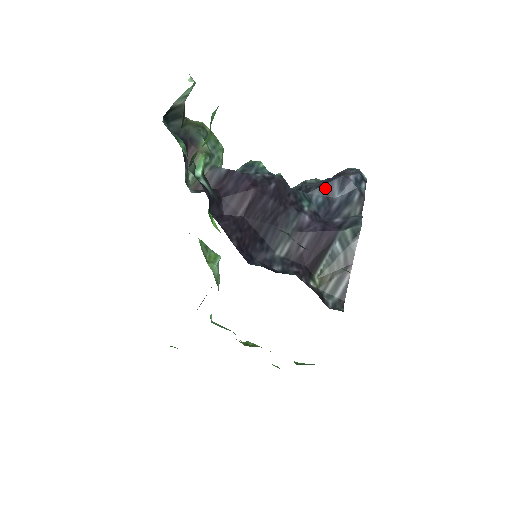
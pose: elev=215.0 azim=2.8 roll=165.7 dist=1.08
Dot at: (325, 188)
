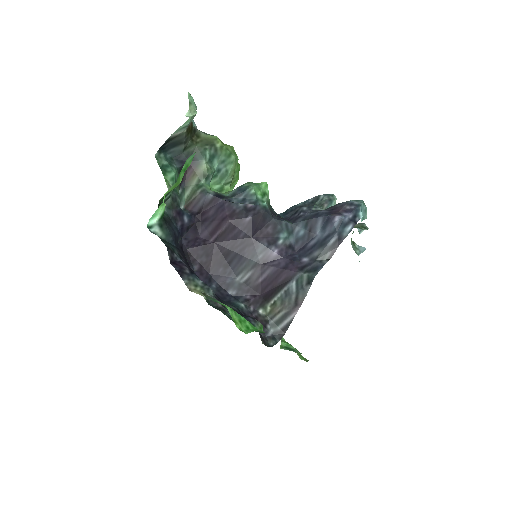
Dot at: (309, 223)
